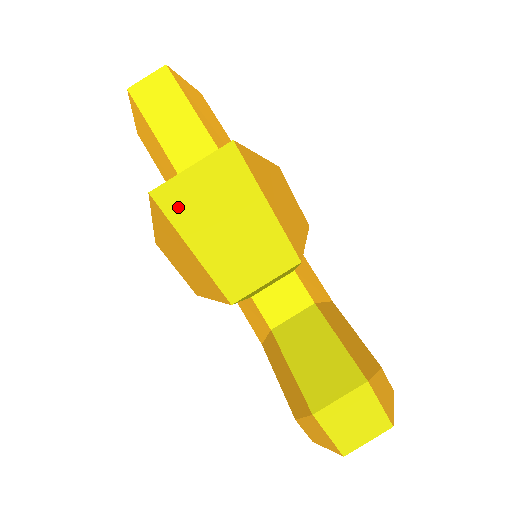
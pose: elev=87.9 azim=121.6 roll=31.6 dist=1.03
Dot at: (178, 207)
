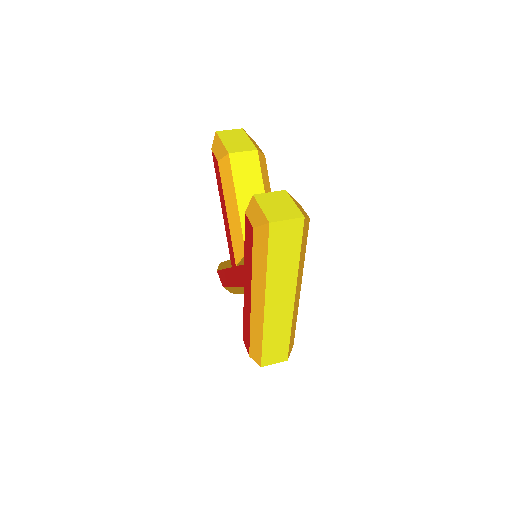
Dot at: (222, 134)
